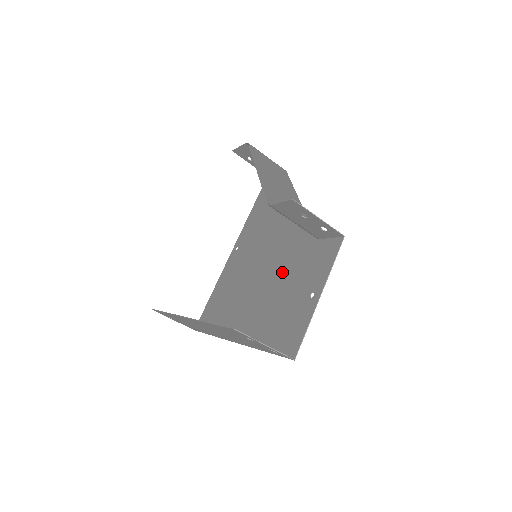
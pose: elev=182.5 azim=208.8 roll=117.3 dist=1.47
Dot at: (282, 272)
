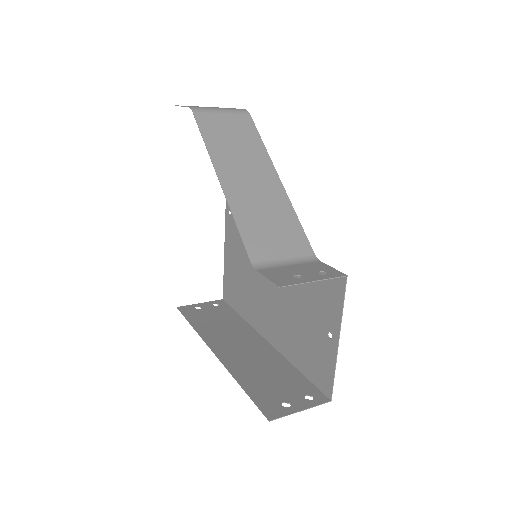
Dot at: occluded
